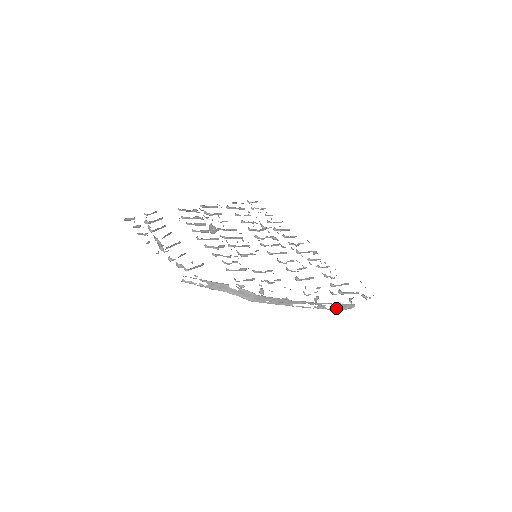
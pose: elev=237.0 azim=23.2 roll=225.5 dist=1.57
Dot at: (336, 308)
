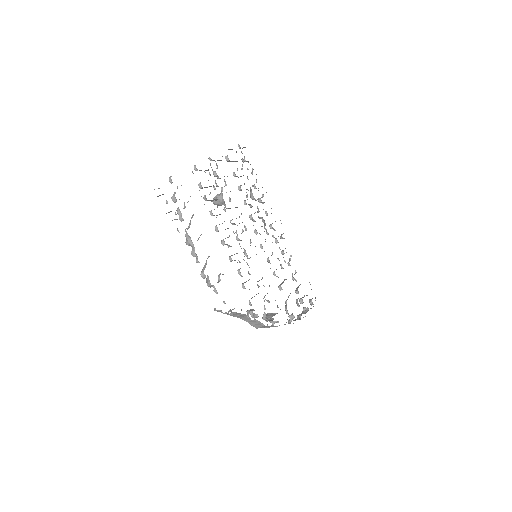
Dot at: occluded
